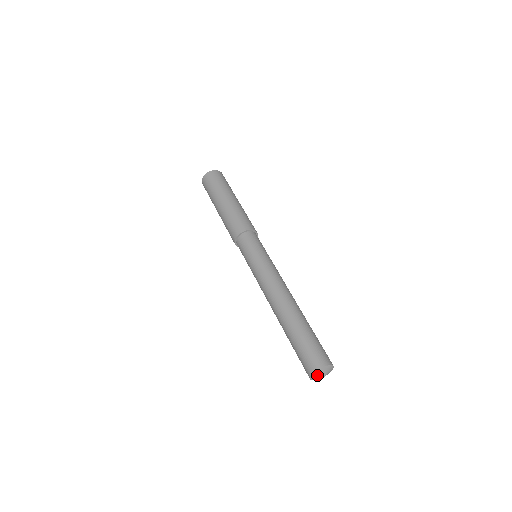
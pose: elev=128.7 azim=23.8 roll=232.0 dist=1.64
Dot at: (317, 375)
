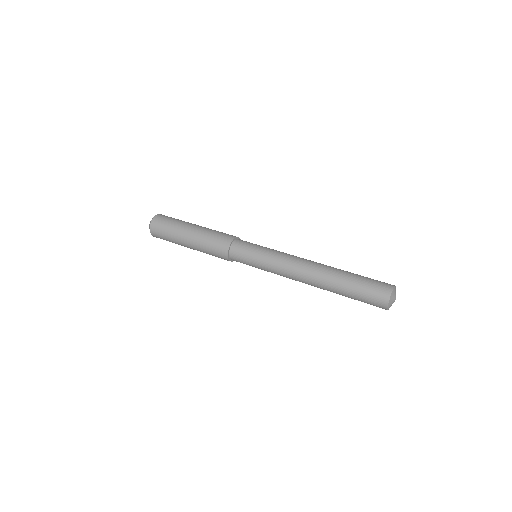
Dot at: (393, 295)
